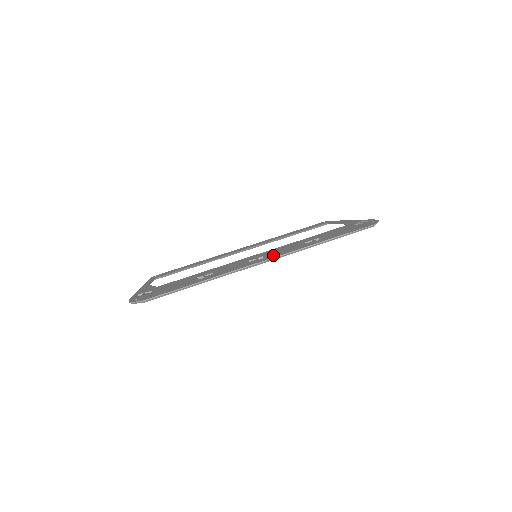
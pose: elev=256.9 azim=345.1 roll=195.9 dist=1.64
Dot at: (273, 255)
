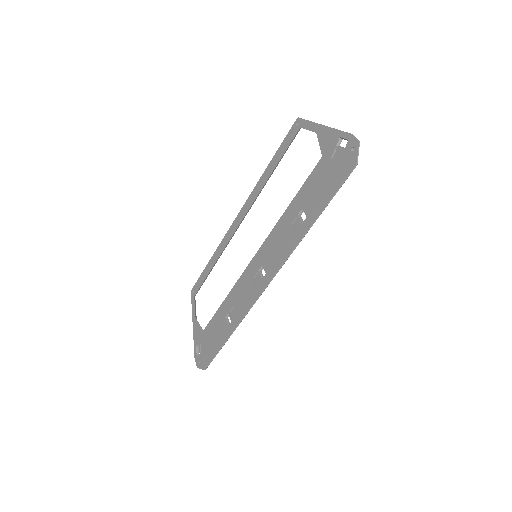
Dot at: (270, 269)
